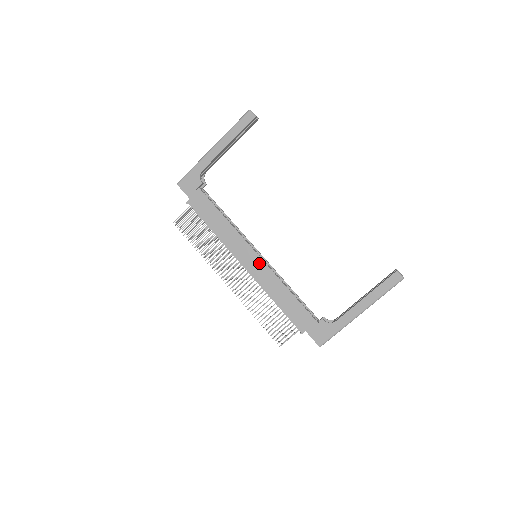
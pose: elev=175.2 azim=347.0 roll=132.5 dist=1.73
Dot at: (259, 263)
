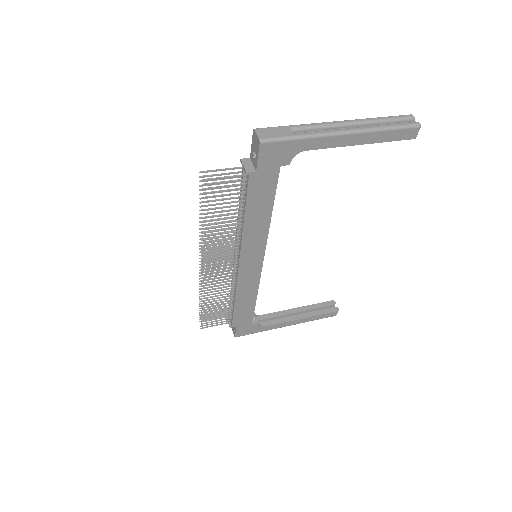
Dot at: (256, 269)
